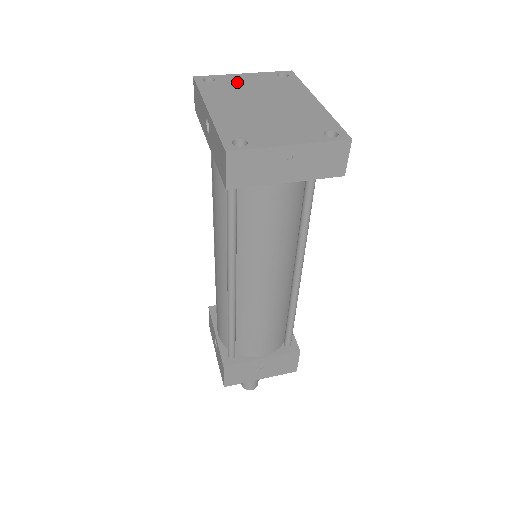
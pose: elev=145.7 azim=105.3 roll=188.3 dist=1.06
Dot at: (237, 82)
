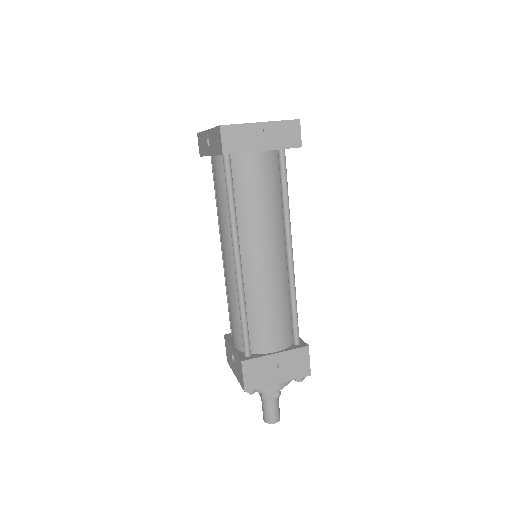
Dot at: occluded
